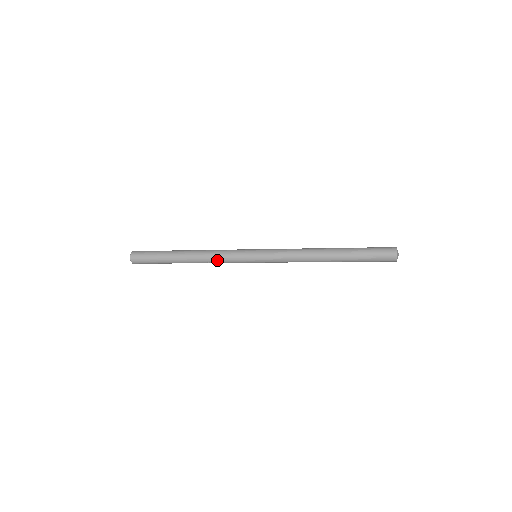
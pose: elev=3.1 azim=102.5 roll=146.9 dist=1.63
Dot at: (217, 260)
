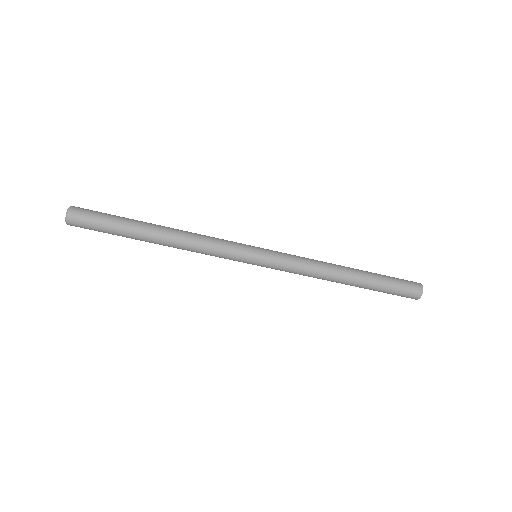
Dot at: (205, 246)
